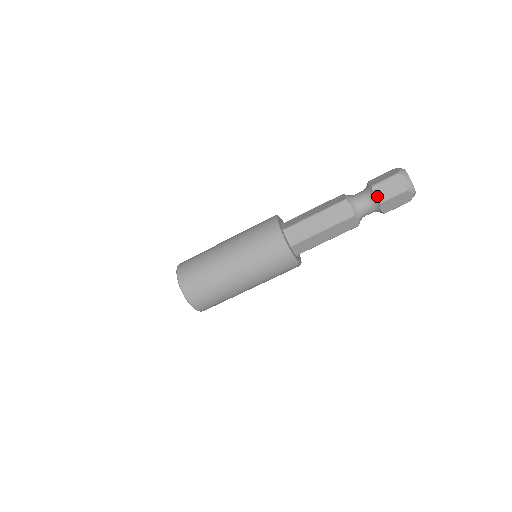
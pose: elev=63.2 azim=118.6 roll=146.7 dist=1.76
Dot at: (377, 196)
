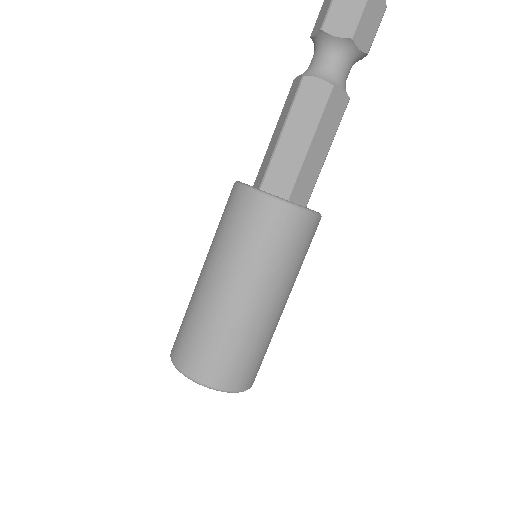
Dot at: (316, 32)
